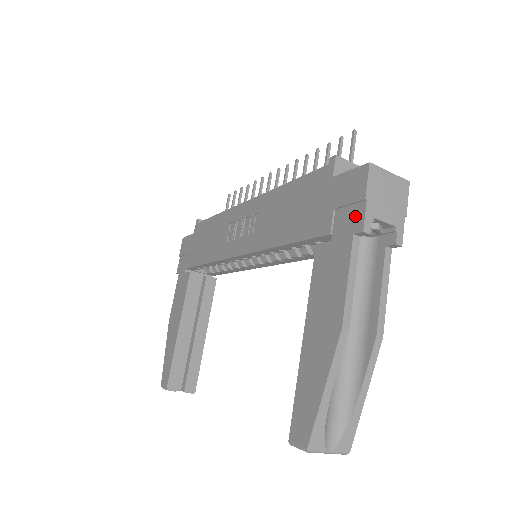
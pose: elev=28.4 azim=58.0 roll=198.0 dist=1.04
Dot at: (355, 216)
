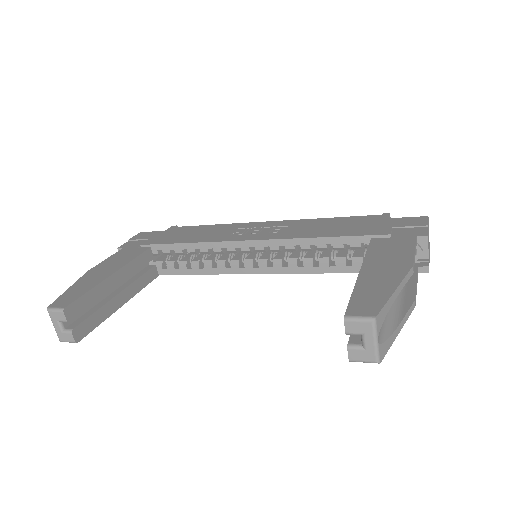
Dot at: (417, 231)
